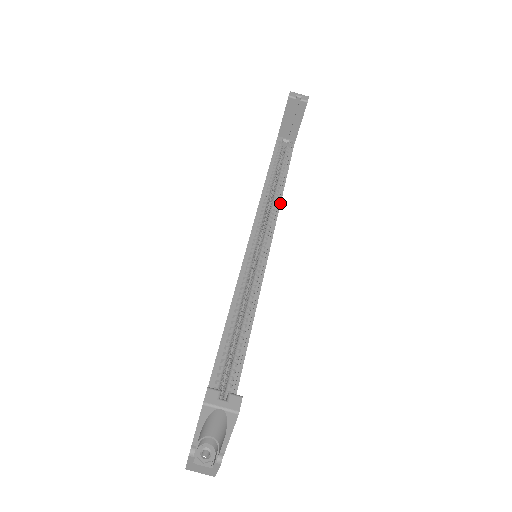
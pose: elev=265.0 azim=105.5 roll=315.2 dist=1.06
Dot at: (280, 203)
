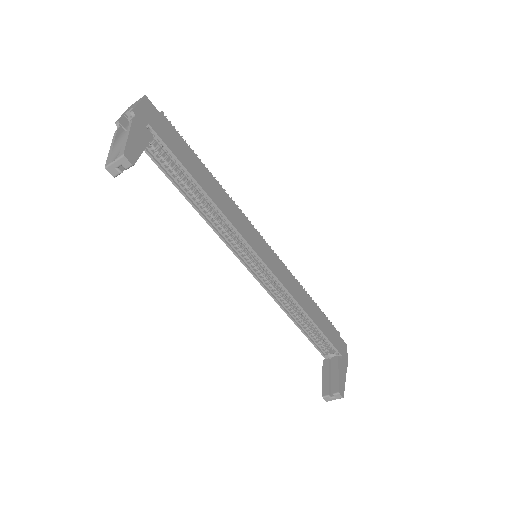
Dot at: (225, 217)
